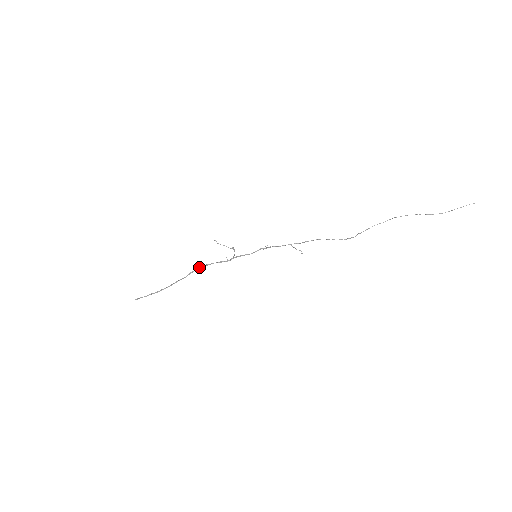
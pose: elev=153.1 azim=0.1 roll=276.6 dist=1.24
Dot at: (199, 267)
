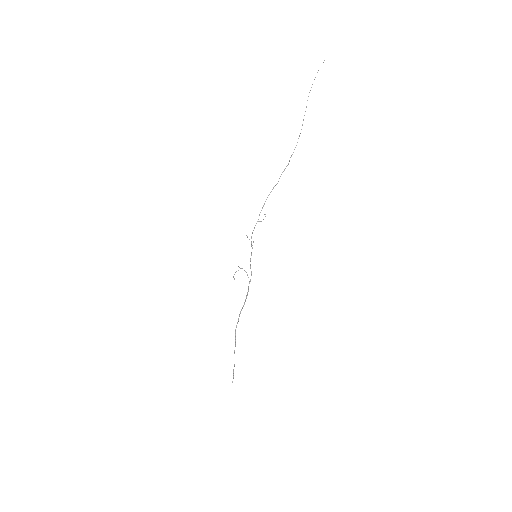
Dot at: (242, 308)
